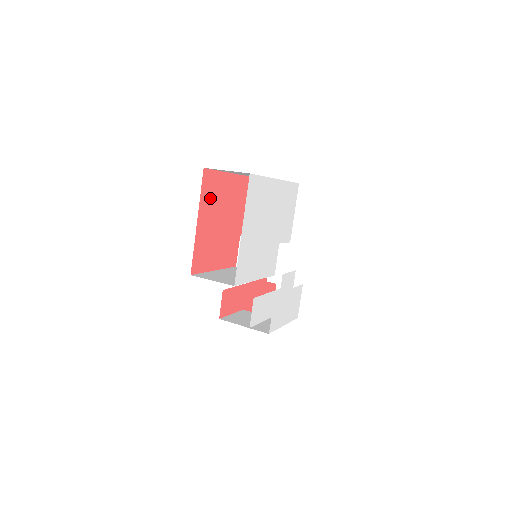
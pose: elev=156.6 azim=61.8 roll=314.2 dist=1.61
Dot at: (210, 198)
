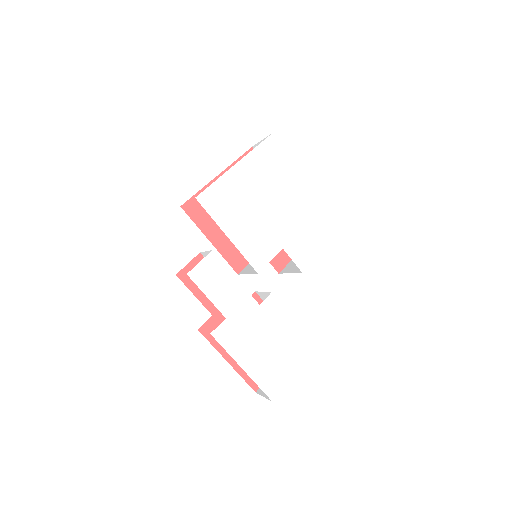
Dot at: occluded
